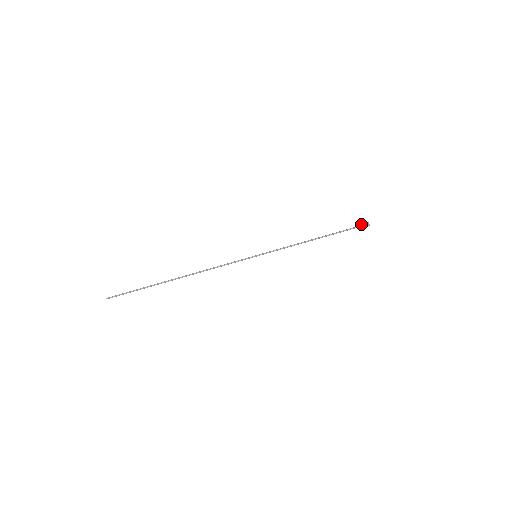
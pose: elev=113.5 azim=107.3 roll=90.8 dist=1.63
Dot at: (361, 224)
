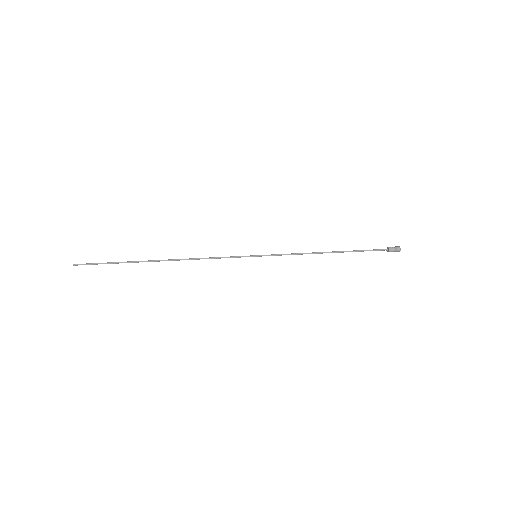
Dot at: (390, 249)
